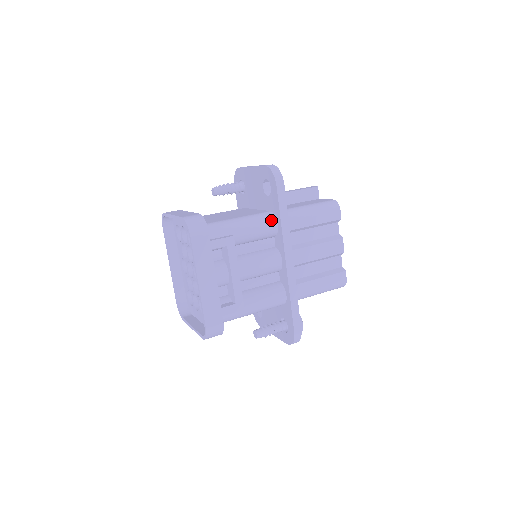
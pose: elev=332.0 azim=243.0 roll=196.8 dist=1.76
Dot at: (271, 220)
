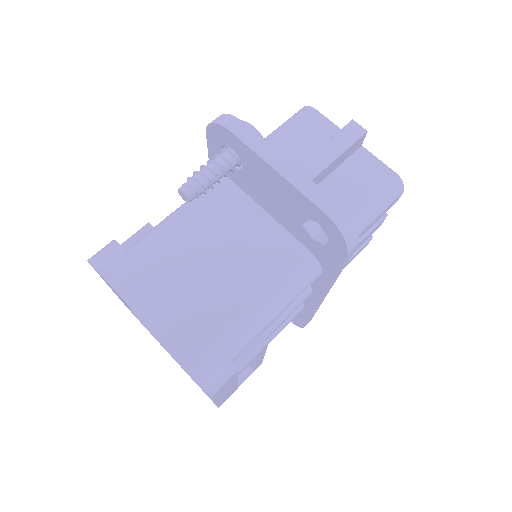
Dot at: (315, 275)
